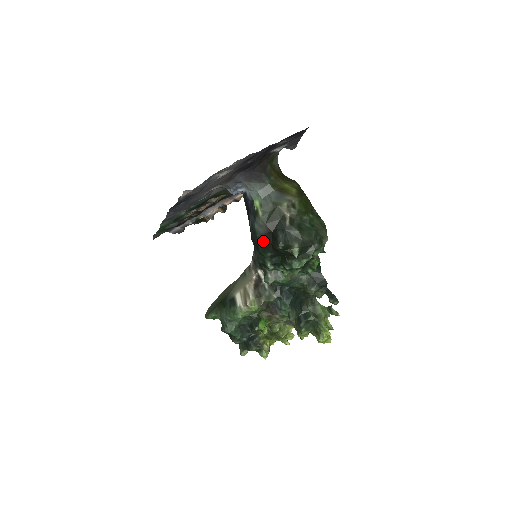
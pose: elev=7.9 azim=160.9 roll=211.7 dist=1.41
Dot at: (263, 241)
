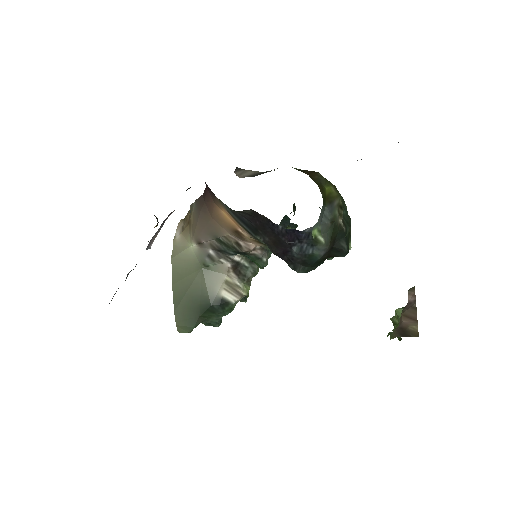
Dot at: (322, 259)
